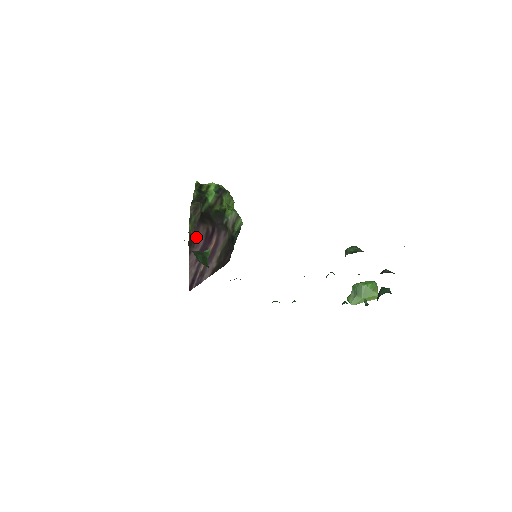
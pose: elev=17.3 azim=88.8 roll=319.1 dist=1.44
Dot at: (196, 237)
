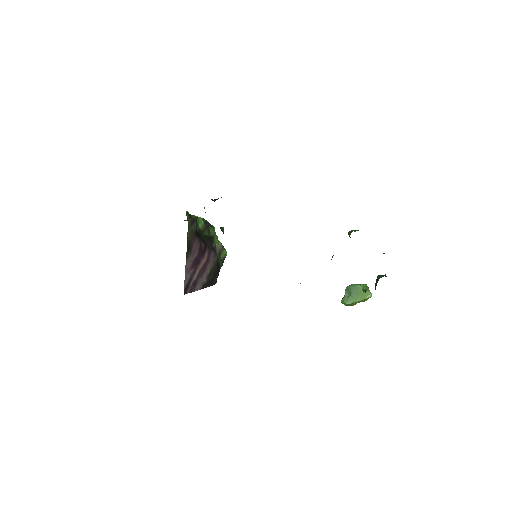
Dot at: (192, 246)
